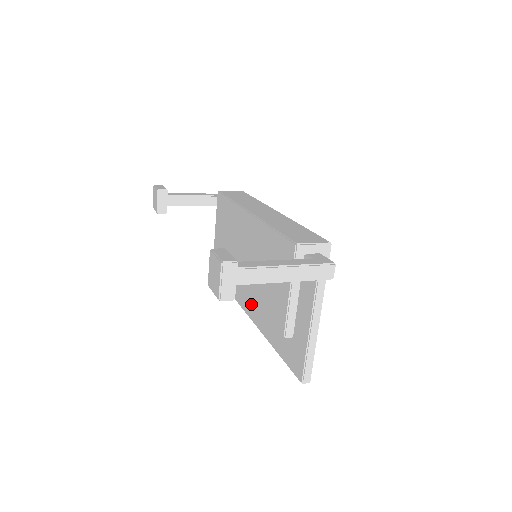
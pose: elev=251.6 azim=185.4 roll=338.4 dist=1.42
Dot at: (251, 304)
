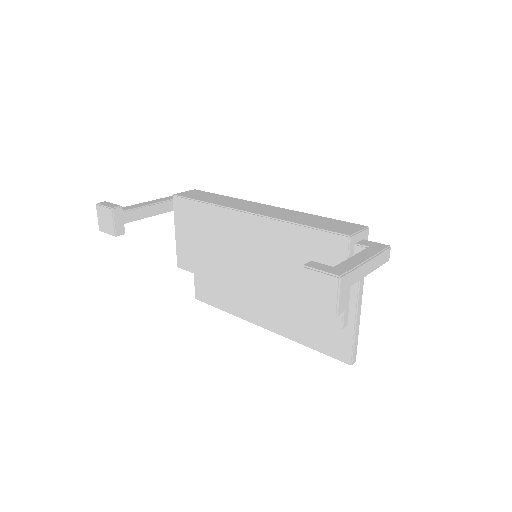
Dot at: (244, 305)
